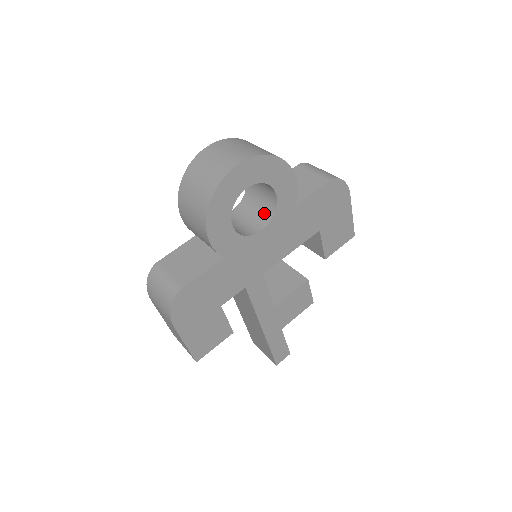
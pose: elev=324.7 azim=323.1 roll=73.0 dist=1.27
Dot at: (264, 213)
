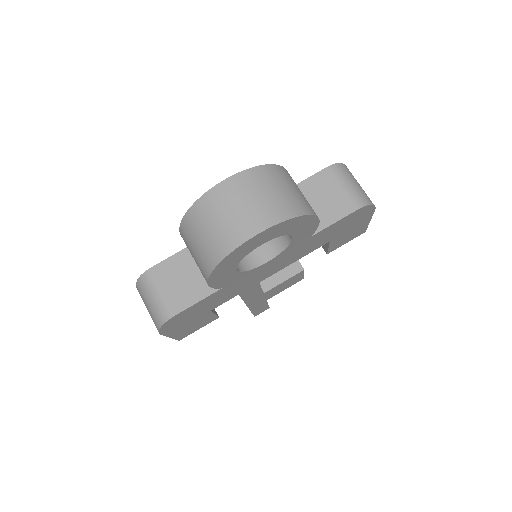
Dot at: (274, 240)
